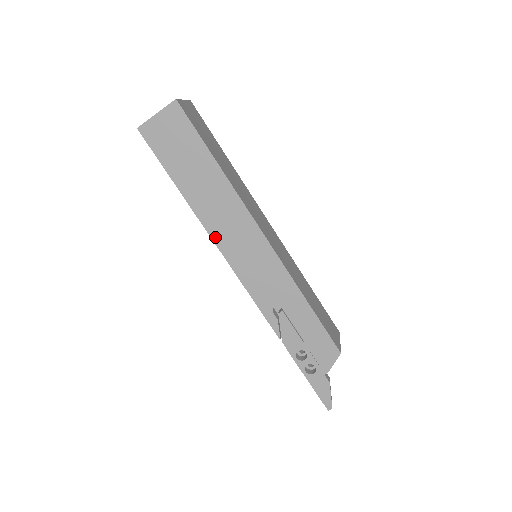
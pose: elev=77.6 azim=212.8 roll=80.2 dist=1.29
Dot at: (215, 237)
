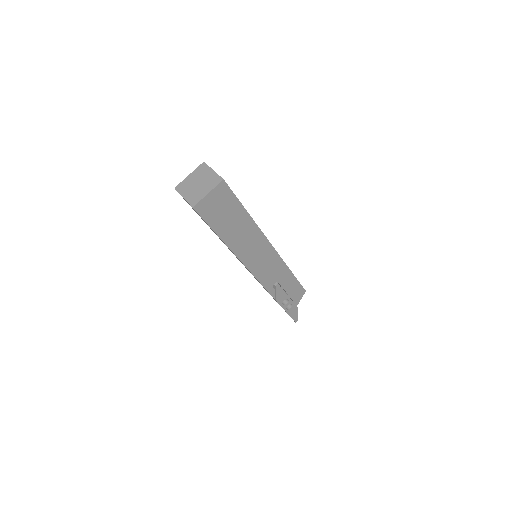
Dot at: (243, 259)
